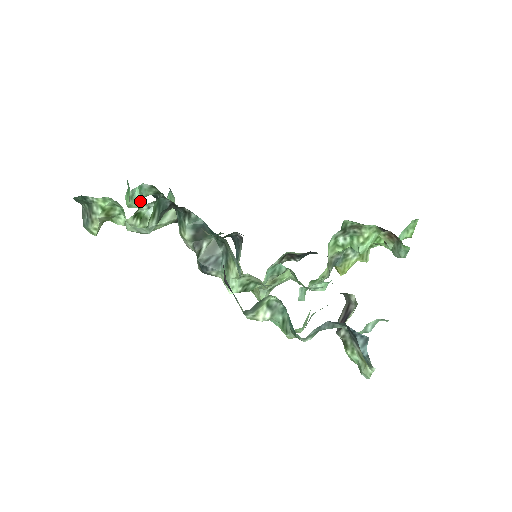
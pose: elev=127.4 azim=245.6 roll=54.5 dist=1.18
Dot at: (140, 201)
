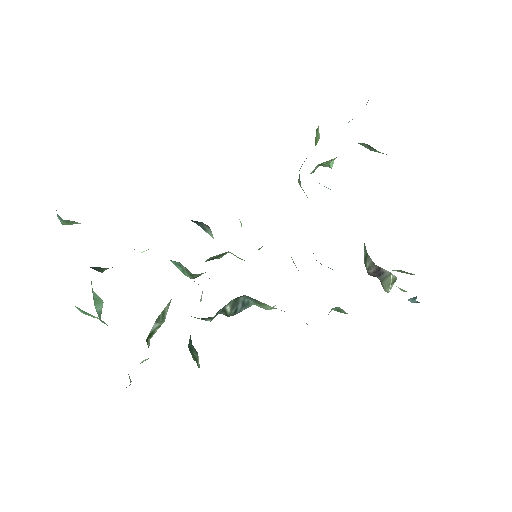
Dot at: (102, 304)
